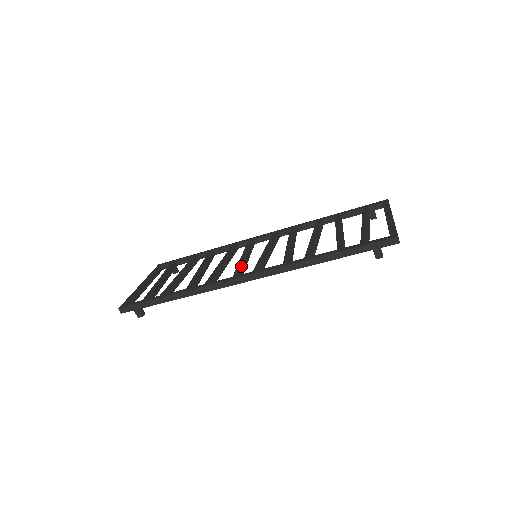
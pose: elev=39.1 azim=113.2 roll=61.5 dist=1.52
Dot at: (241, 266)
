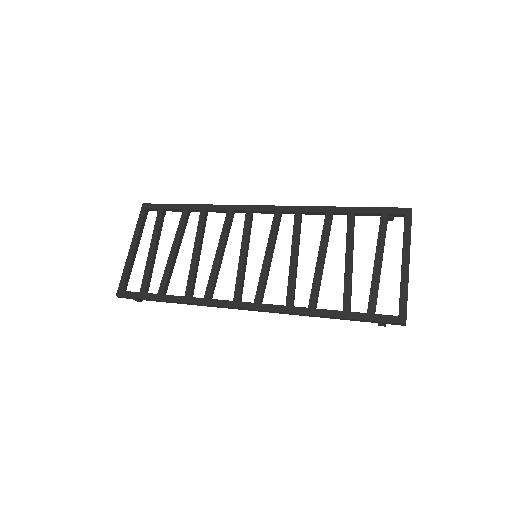
Dot at: (241, 281)
